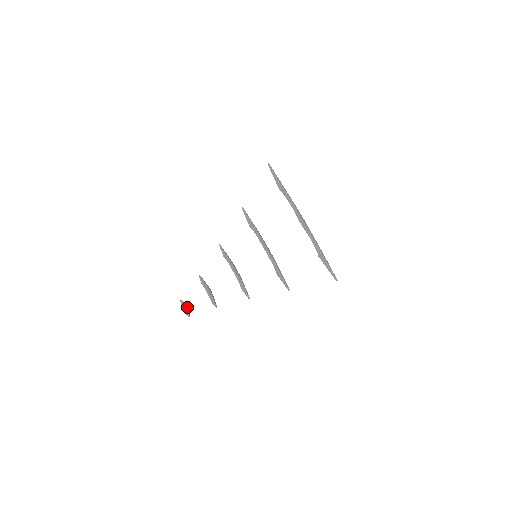
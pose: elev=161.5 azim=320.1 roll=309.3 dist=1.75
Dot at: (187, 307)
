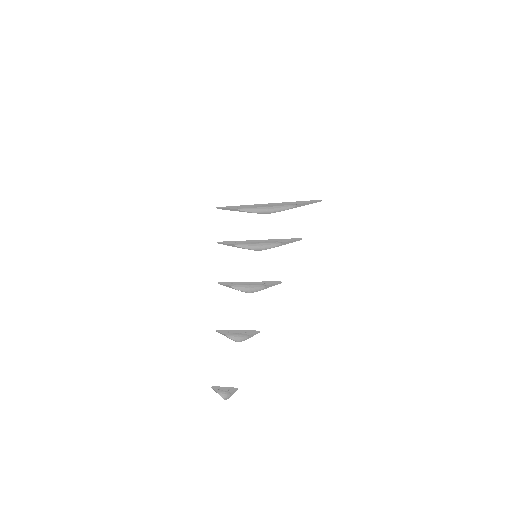
Dot at: (225, 390)
